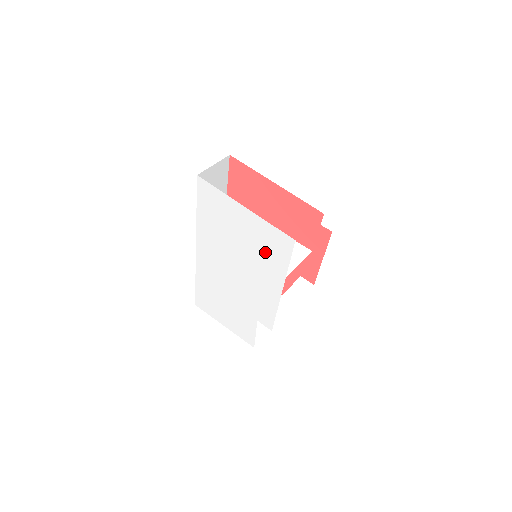
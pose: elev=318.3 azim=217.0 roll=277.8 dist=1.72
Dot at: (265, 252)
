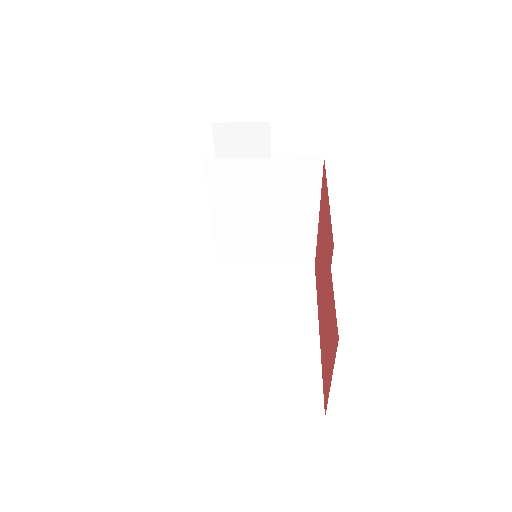
Dot at: occluded
